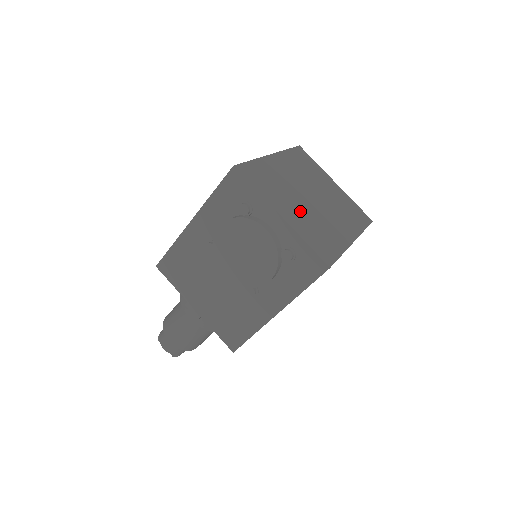
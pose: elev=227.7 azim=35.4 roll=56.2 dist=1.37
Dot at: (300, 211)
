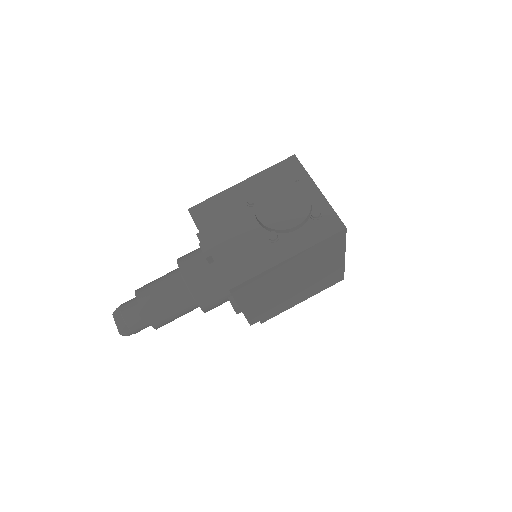
Dot at: occluded
